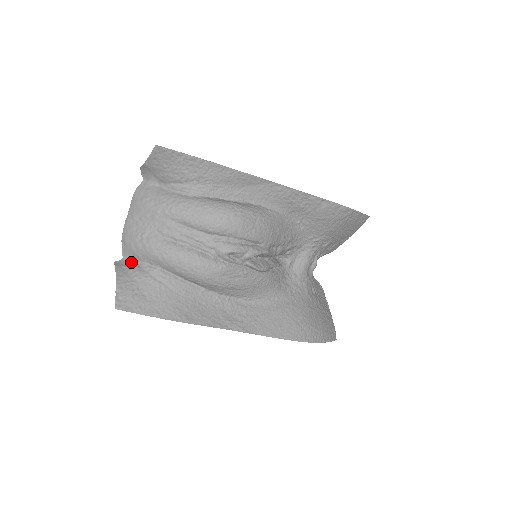
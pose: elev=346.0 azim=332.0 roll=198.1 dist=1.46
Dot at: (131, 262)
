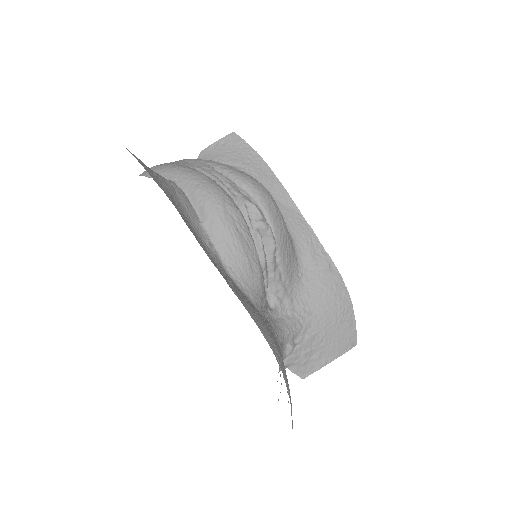
Dot at: (147, 176)
